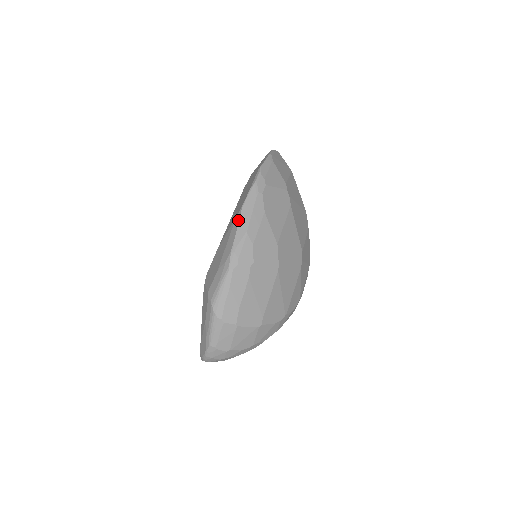
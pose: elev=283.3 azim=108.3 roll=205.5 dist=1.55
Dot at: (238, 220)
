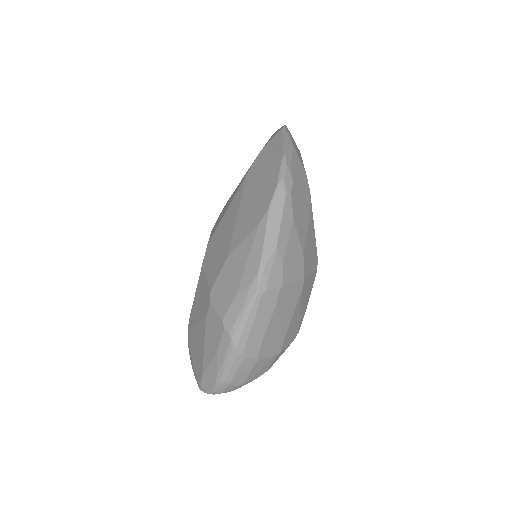
Dot at: (264, 230)
